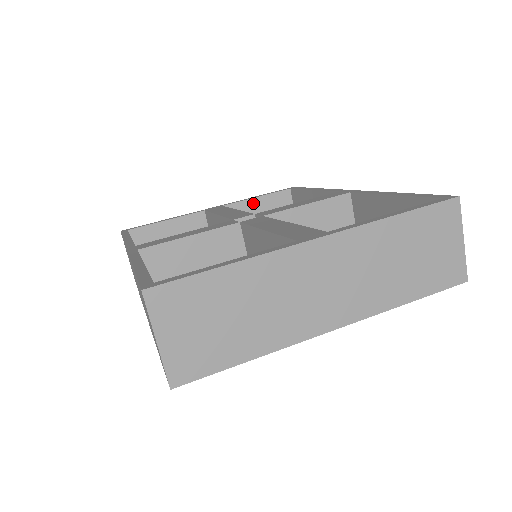
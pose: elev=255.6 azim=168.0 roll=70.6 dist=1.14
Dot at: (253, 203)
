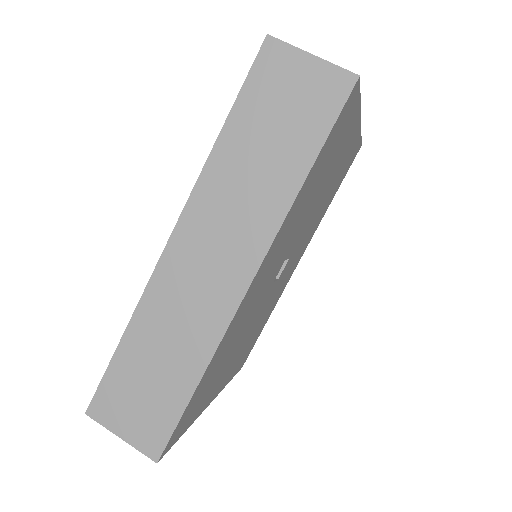
Dot at: occluded
